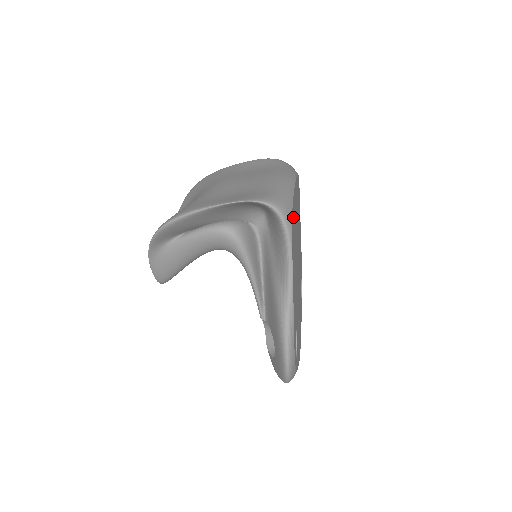
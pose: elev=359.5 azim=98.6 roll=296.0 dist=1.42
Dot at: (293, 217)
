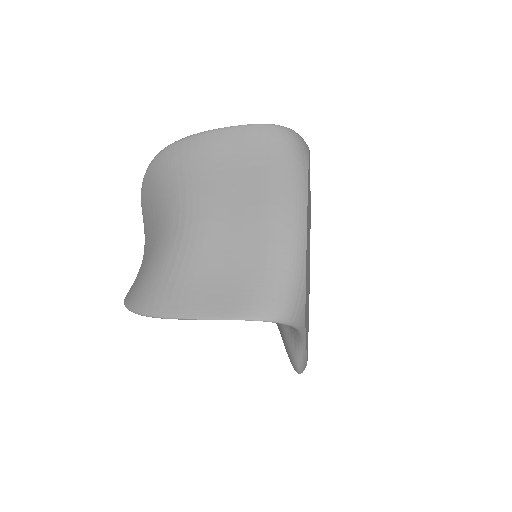
Dot at: occluded
